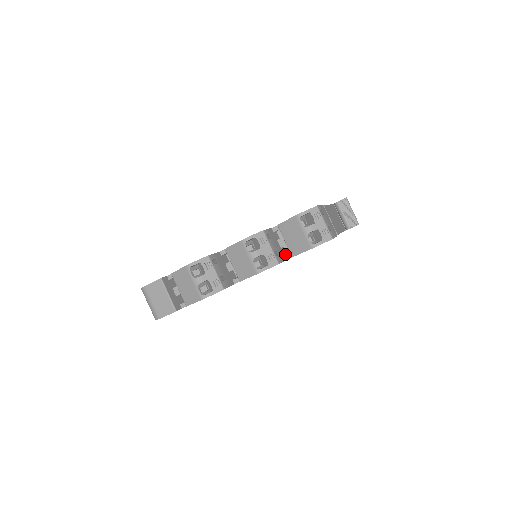
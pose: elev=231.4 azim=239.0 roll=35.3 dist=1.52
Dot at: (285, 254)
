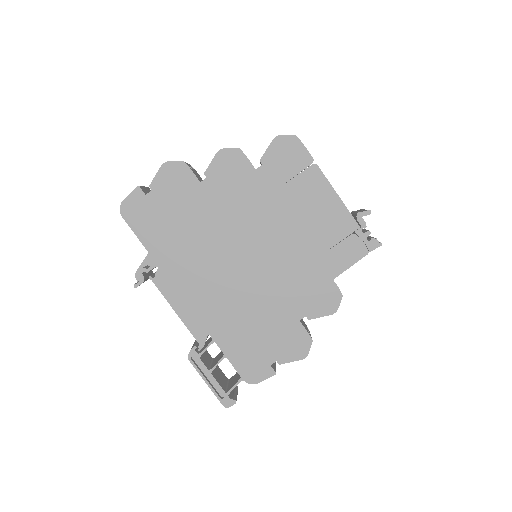
Dot at: (259, 175)
